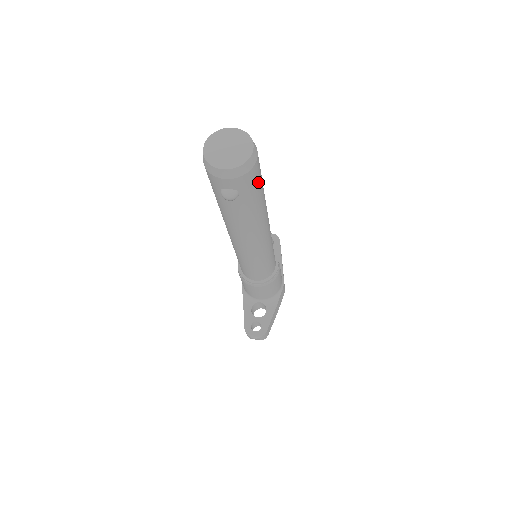
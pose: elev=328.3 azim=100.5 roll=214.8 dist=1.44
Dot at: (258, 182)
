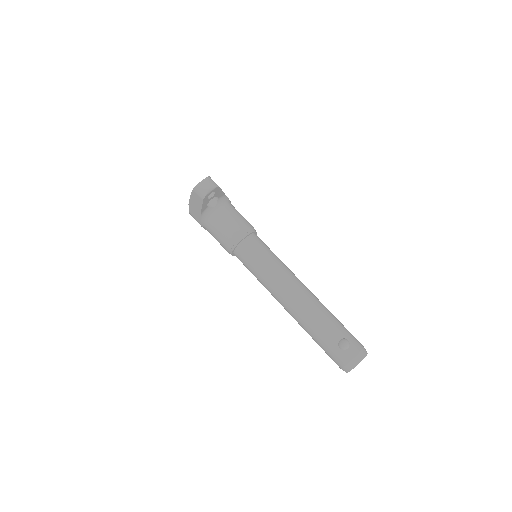
Dot at: occluded
